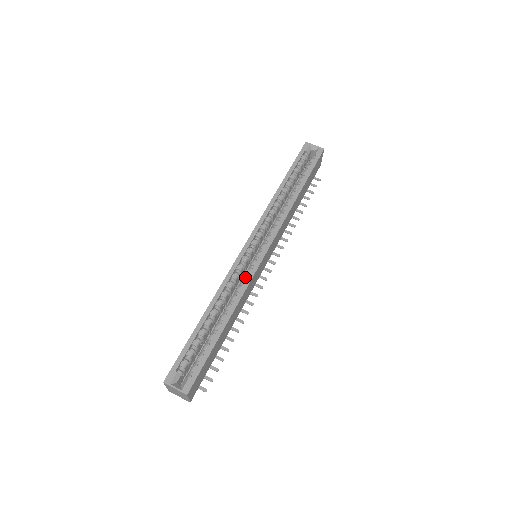
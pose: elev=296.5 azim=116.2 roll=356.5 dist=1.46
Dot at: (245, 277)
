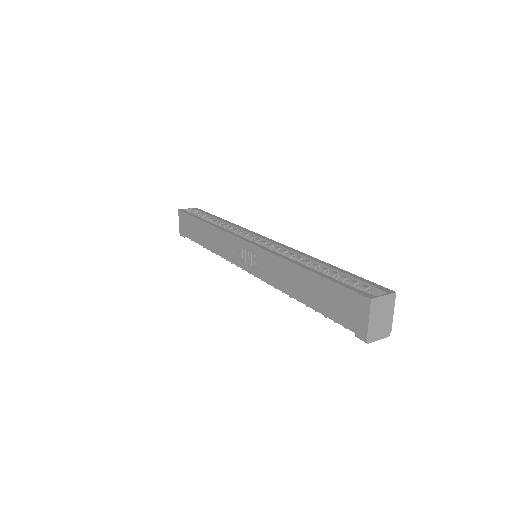
Dot at: (280, 251)
